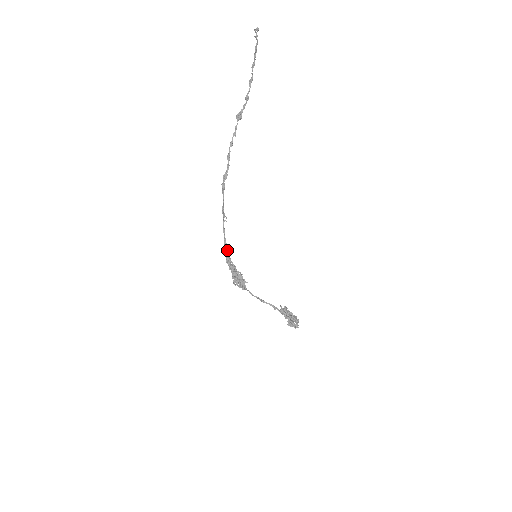
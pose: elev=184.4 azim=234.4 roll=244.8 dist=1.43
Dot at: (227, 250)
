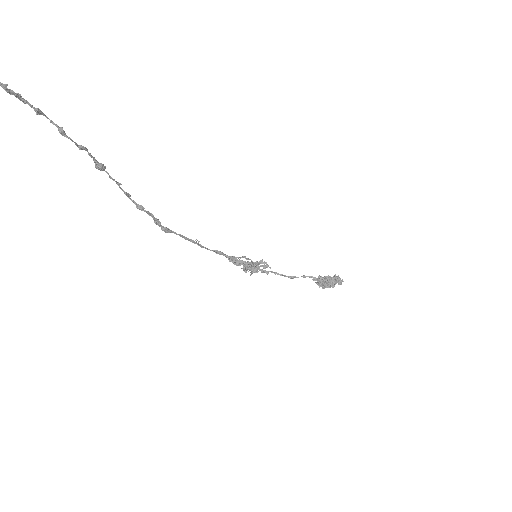
Dot at: (225, 256)
